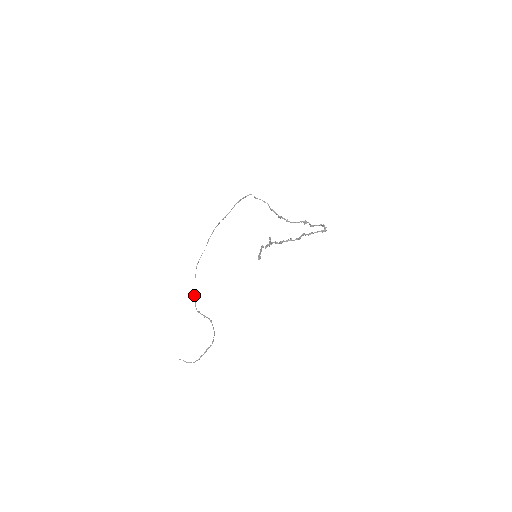
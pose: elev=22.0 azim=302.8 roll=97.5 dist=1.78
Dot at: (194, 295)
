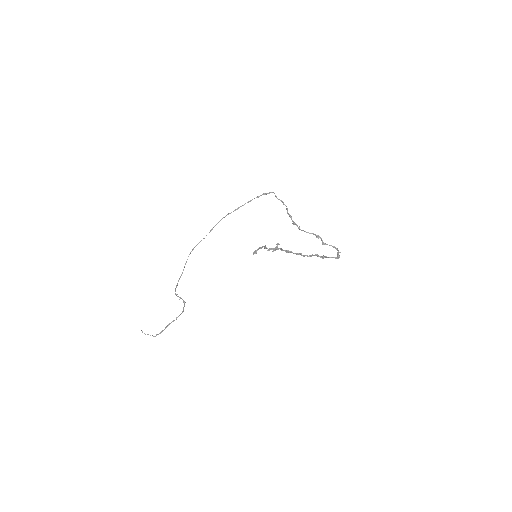
Dot at: (178, 280)
